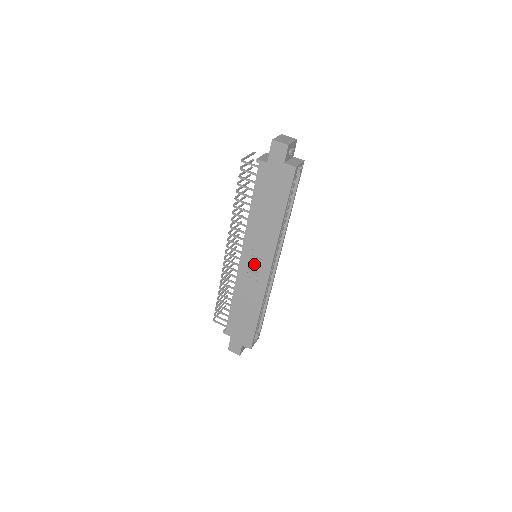
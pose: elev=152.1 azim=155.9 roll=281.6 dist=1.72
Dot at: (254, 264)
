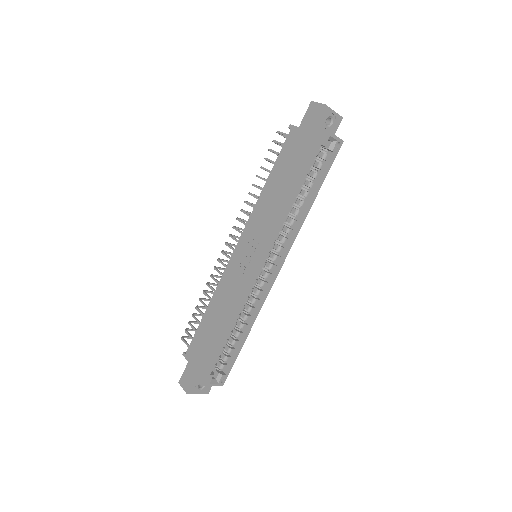
Dot at: (247, 256)
